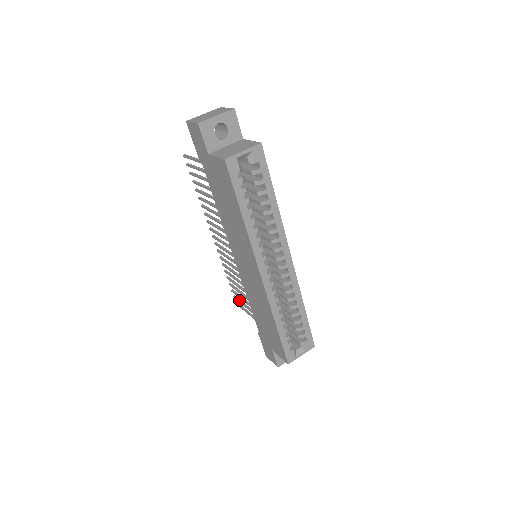
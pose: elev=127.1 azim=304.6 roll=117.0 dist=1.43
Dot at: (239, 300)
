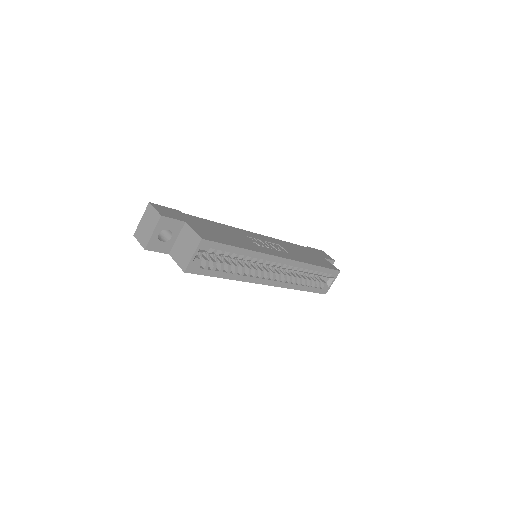
Dot at: occluded
